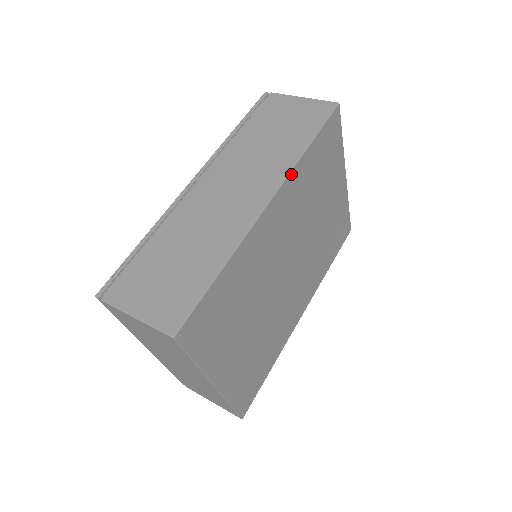
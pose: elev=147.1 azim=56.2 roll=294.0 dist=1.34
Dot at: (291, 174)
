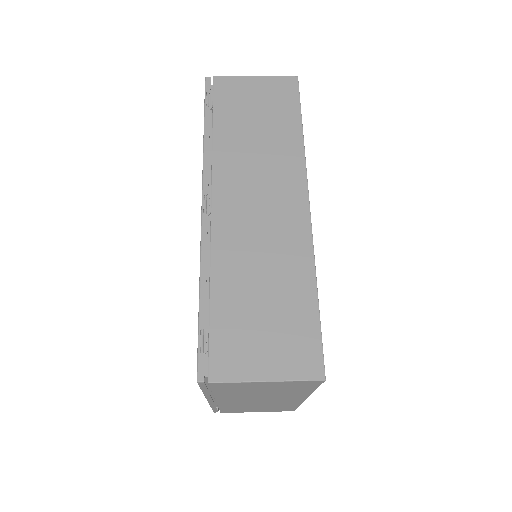
Dot at: (305, 166)
